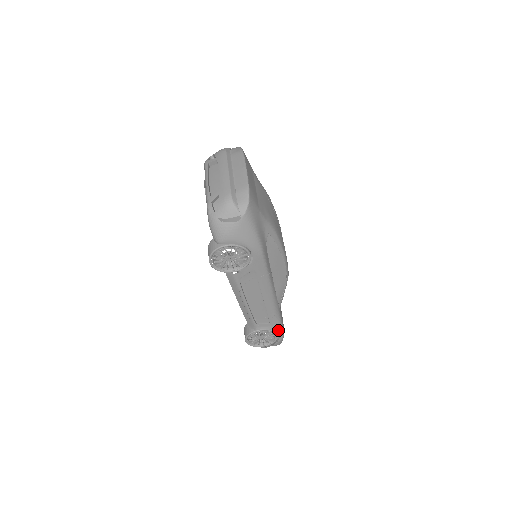
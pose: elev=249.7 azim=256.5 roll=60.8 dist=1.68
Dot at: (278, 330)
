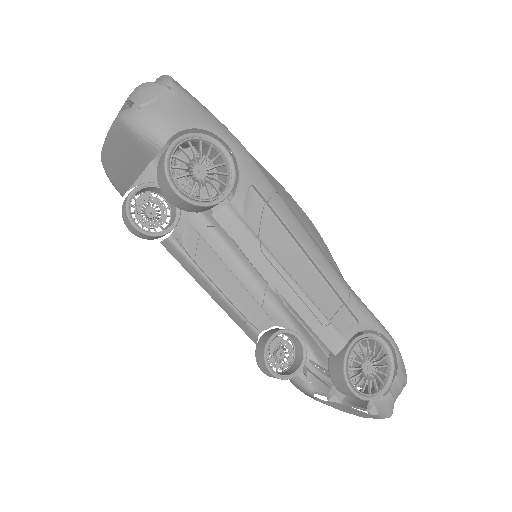
Dot at: (378, 327)
